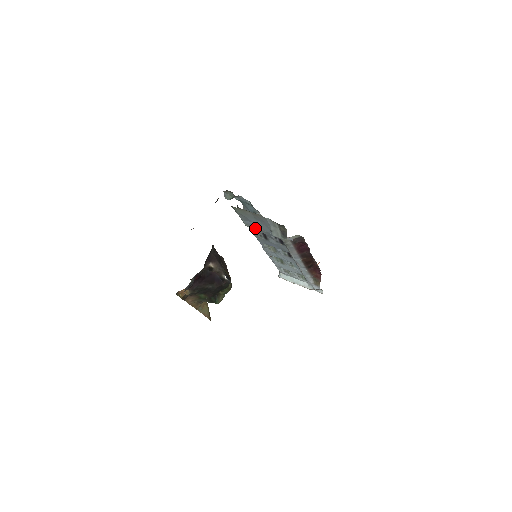
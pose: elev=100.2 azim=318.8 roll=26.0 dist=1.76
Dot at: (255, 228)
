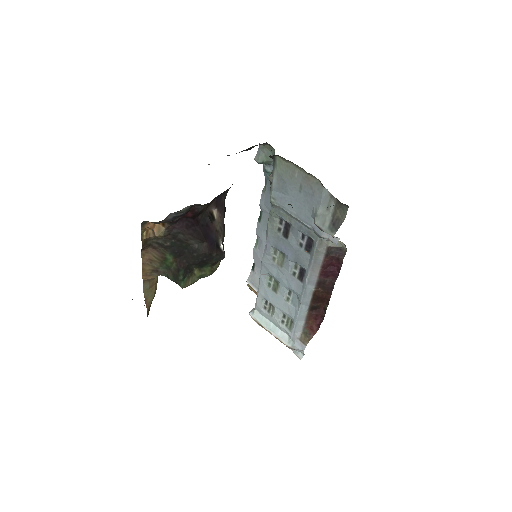
Dot at: (283, 210)
